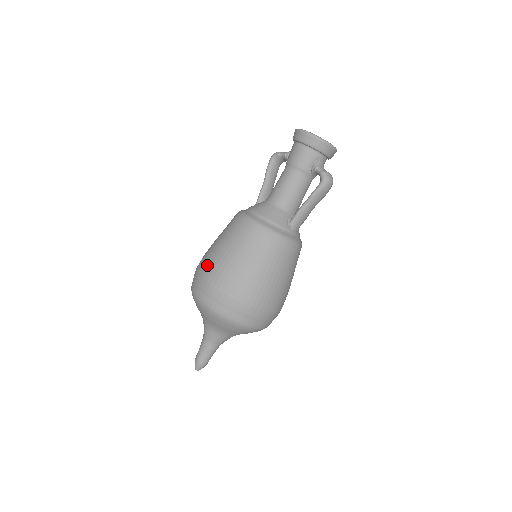
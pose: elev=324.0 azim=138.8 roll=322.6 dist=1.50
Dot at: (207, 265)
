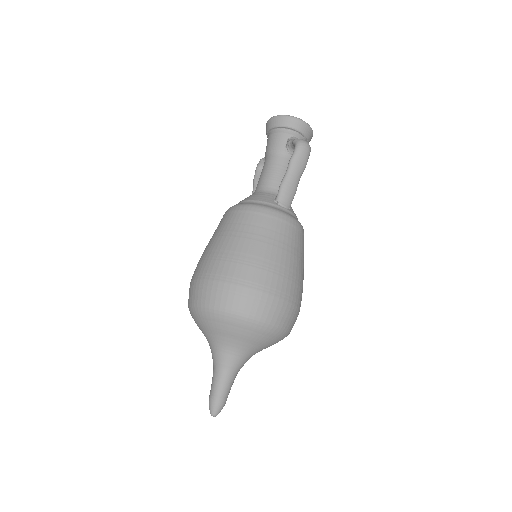
Dot at: (196, 267)
